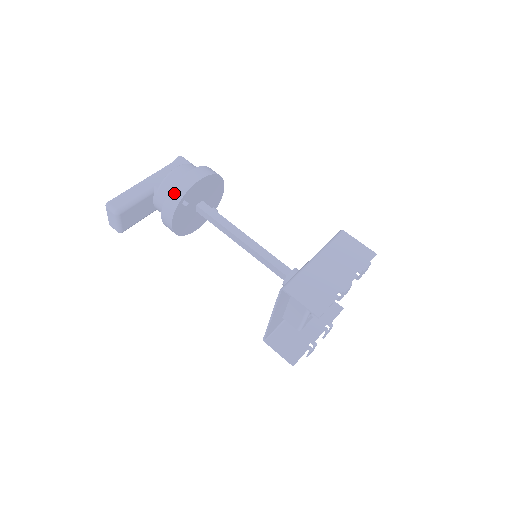
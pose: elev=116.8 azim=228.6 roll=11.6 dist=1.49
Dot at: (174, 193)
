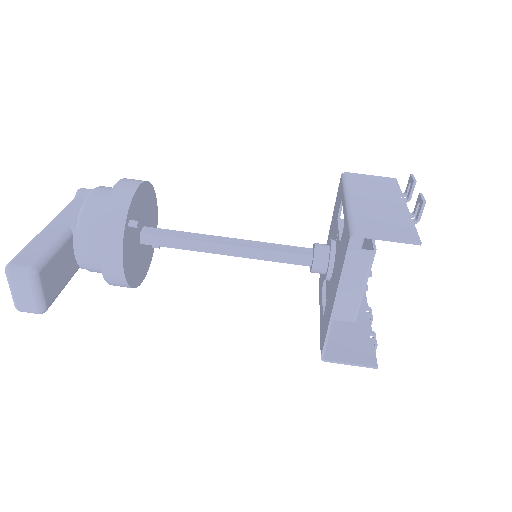
Dot at: (111, 214)
